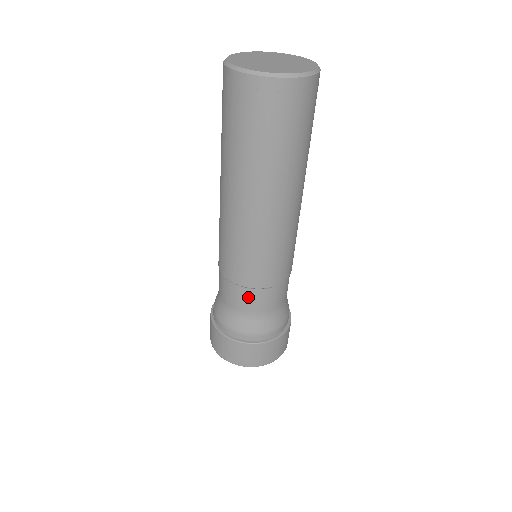
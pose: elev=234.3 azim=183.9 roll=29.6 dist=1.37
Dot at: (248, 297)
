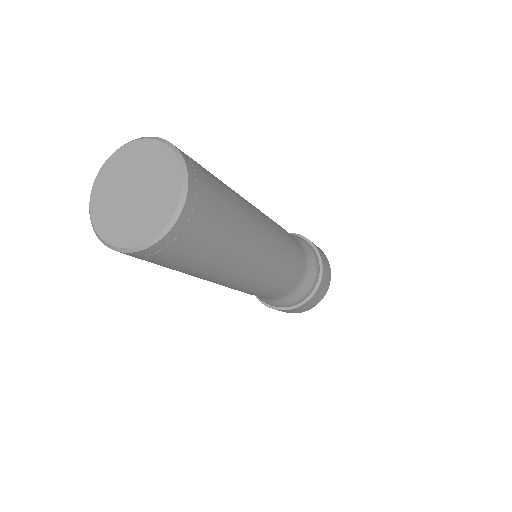
Dot at: occluded
